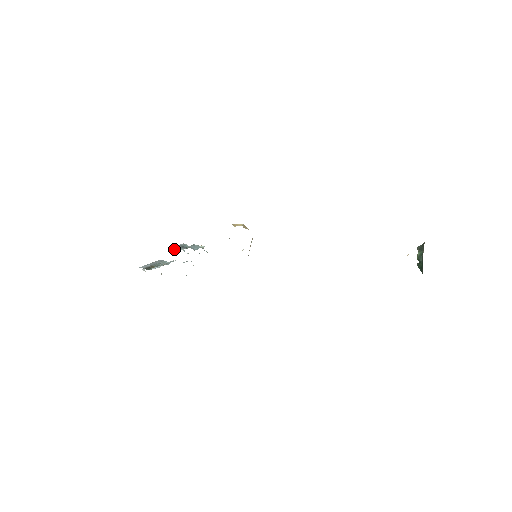
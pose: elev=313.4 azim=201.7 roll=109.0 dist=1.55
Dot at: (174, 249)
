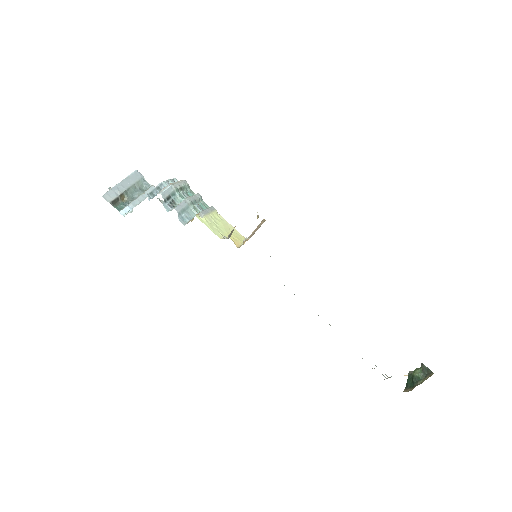
Dot at: (156, 193)
